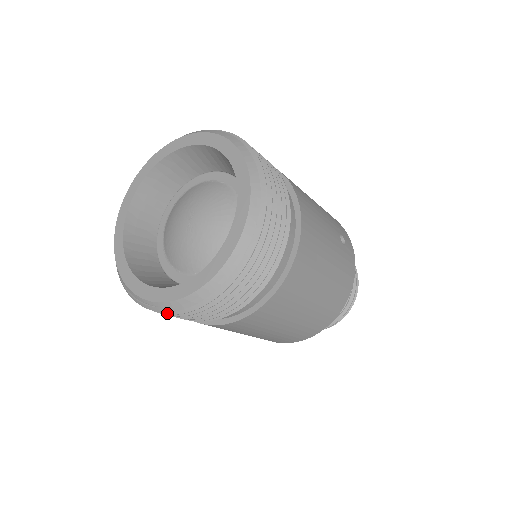
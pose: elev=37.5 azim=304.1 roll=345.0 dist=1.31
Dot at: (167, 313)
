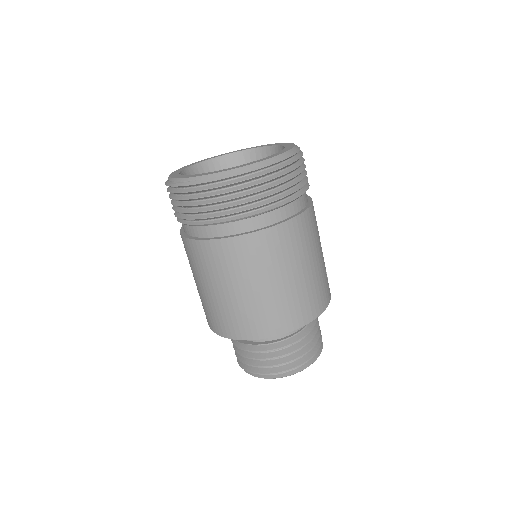
Dot at: (197, 190)
